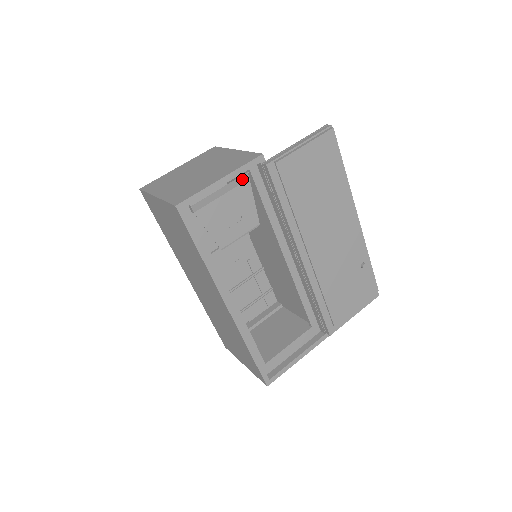
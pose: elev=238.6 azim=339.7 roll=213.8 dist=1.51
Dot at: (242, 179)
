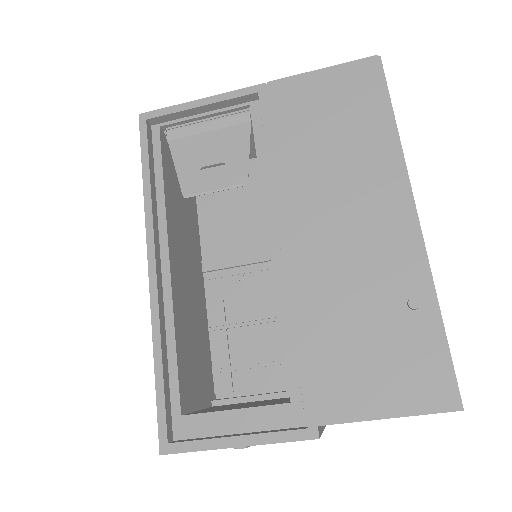
Dot at: (240, 119)
